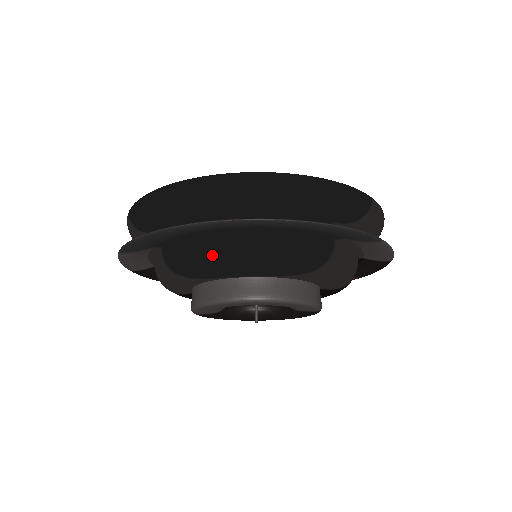
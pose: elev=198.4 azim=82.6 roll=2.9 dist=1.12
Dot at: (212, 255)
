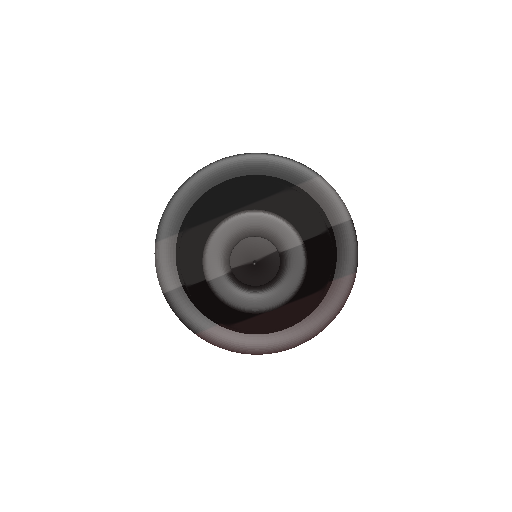
Dot at: (210, 197)
